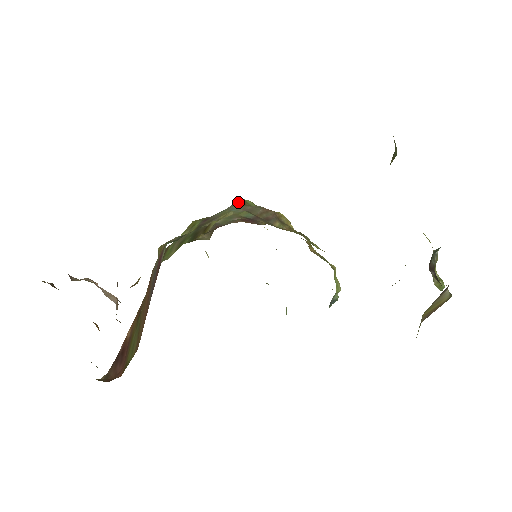
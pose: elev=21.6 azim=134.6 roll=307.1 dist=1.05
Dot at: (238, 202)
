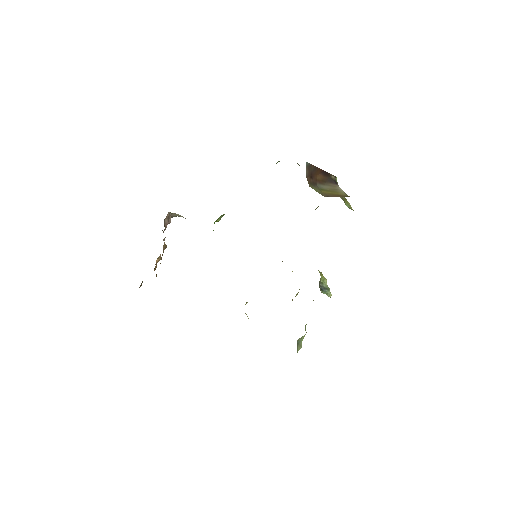
Dot at: occluded
